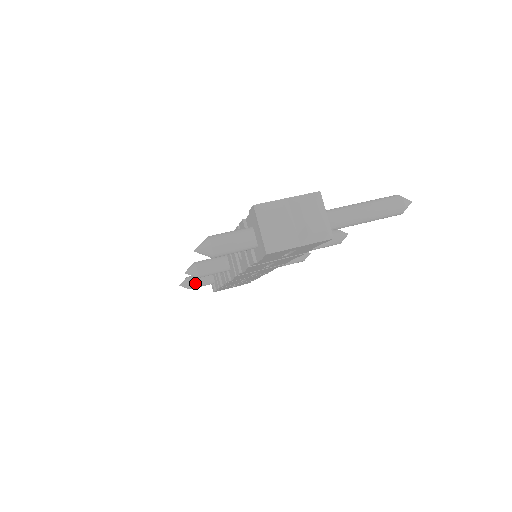
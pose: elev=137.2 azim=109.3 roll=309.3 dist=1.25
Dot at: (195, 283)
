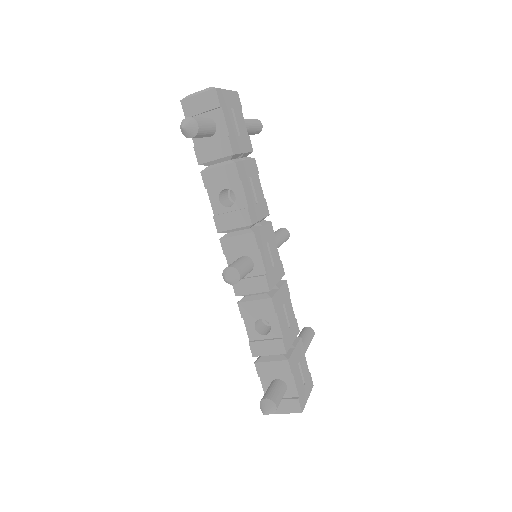
Dot at: (271, 395)
